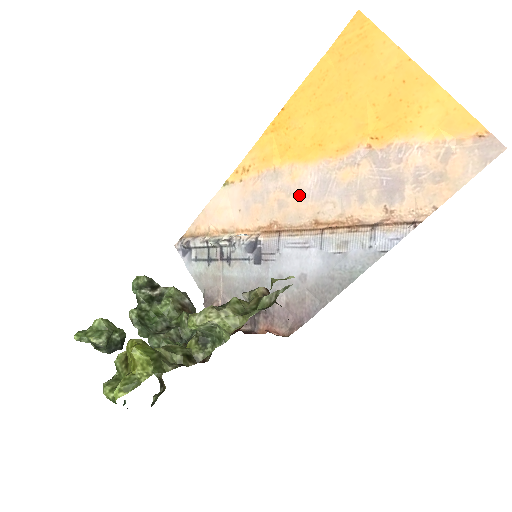
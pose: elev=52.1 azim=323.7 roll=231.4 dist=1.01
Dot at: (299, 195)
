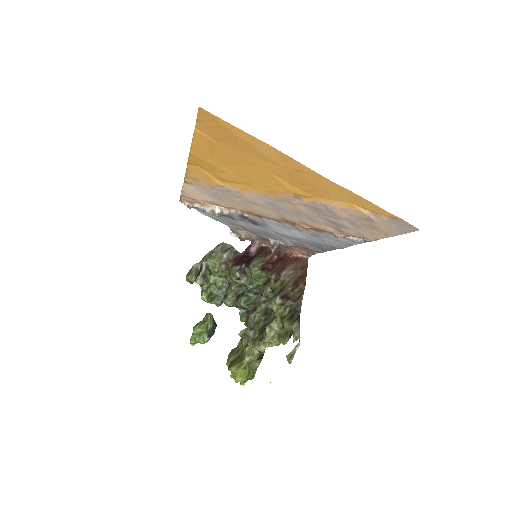
Dot at: (257, 205)
